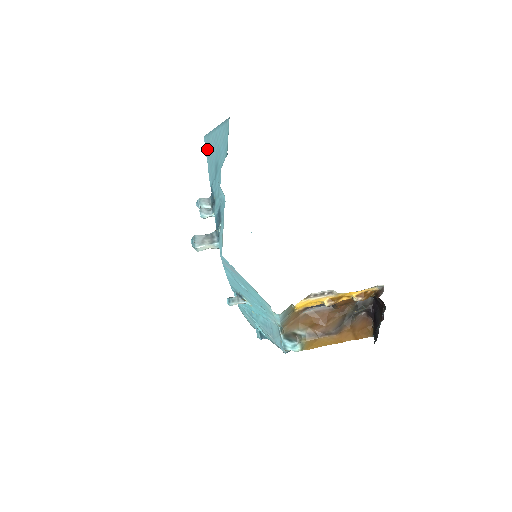
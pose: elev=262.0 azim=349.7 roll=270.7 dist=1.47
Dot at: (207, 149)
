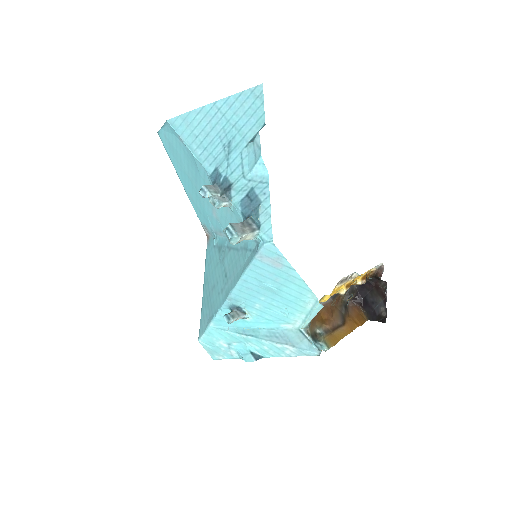
Dot at: (186, 132)
